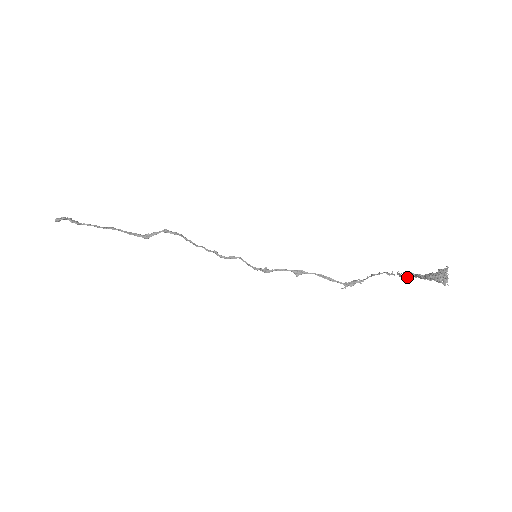
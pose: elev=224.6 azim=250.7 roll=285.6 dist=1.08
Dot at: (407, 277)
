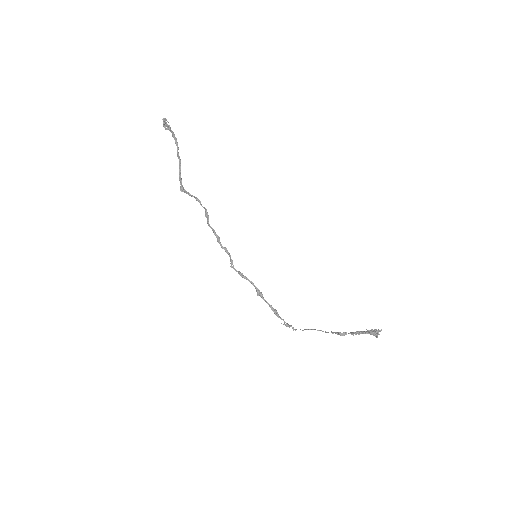
Dot at: (340, 334)
